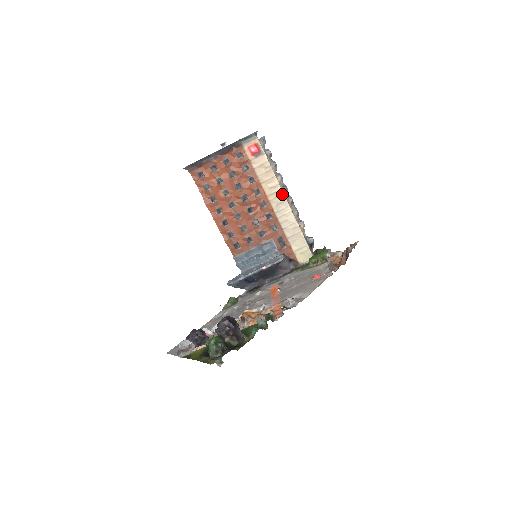
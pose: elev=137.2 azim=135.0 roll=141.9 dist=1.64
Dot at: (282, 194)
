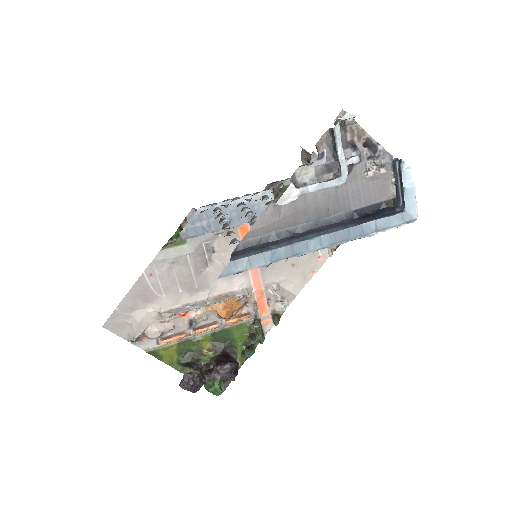
Dot at: occluded
